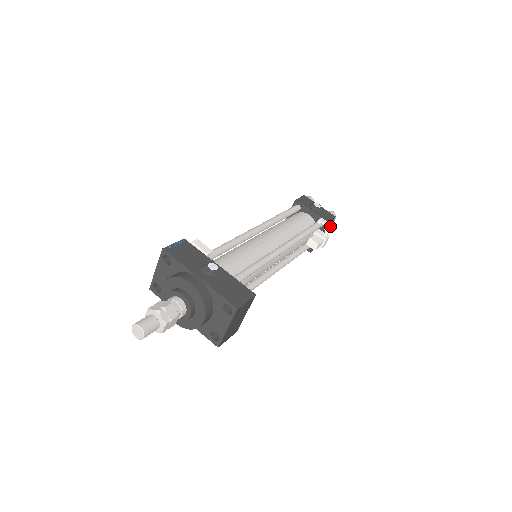
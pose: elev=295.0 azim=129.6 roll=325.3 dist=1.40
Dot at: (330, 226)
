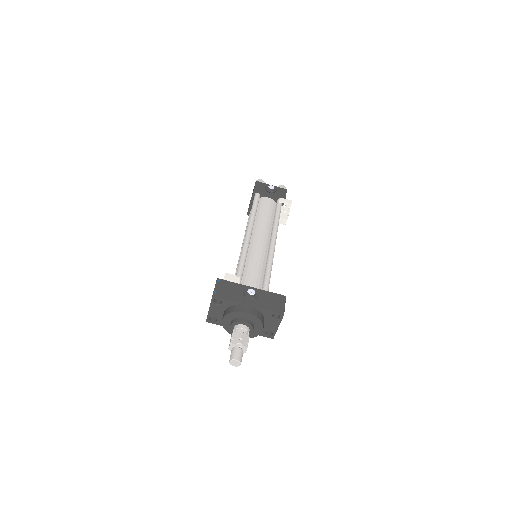
Dot at: (290, 202)
